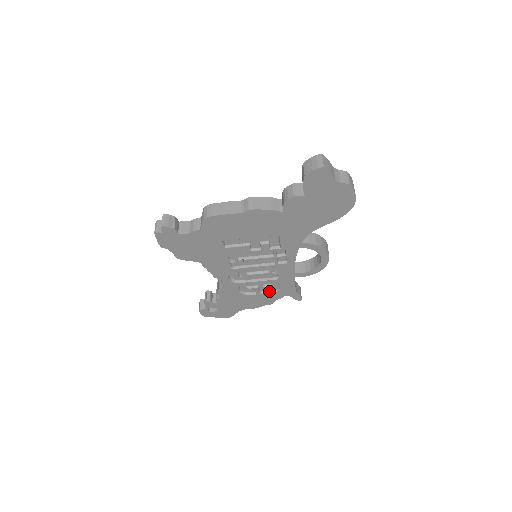
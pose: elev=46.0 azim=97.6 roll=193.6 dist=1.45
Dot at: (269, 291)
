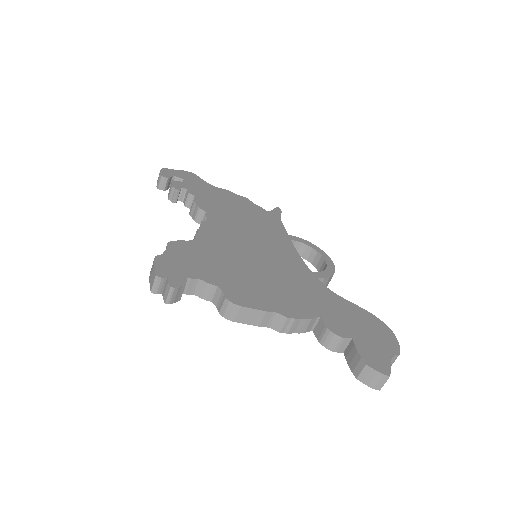
Dot at: occluded
